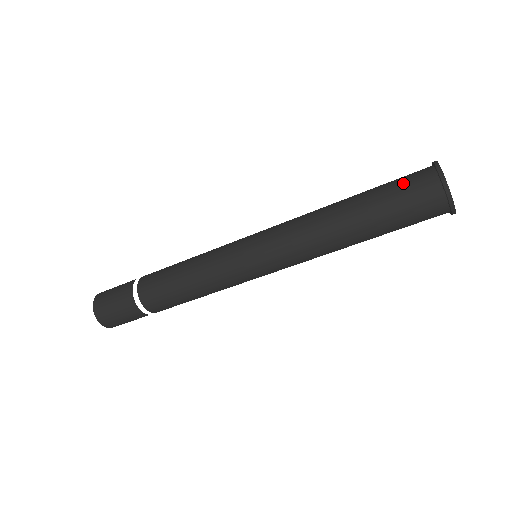
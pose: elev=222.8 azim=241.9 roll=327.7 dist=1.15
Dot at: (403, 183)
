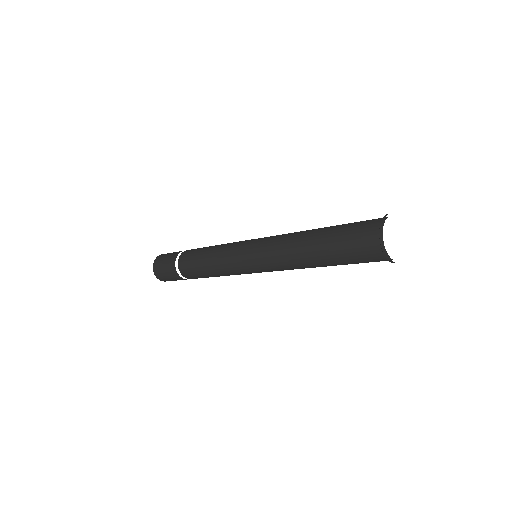
Dot at: (355, 245)
